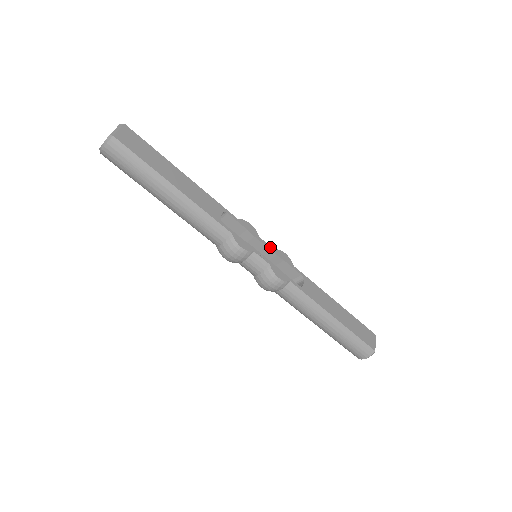
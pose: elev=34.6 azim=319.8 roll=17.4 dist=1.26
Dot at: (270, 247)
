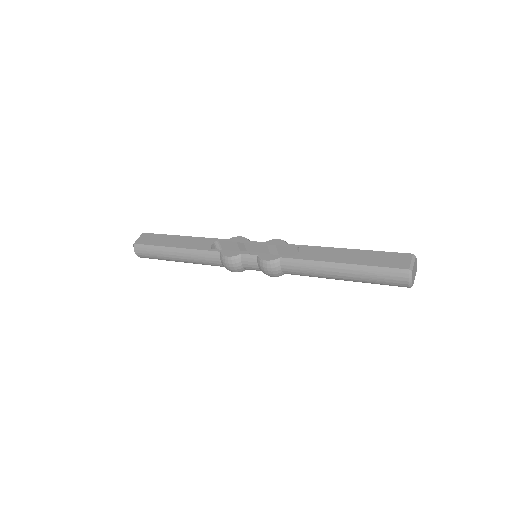
Dot at: (260, 243)
